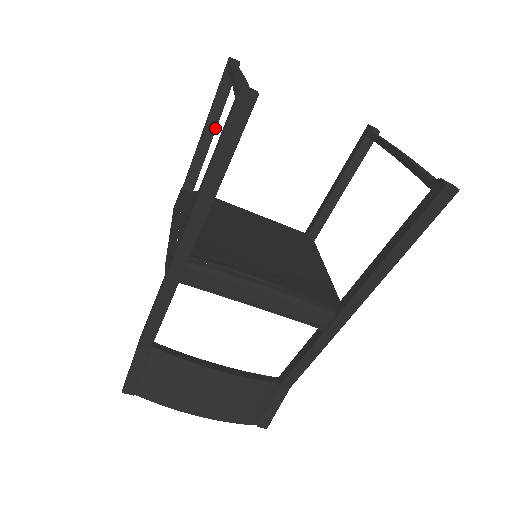
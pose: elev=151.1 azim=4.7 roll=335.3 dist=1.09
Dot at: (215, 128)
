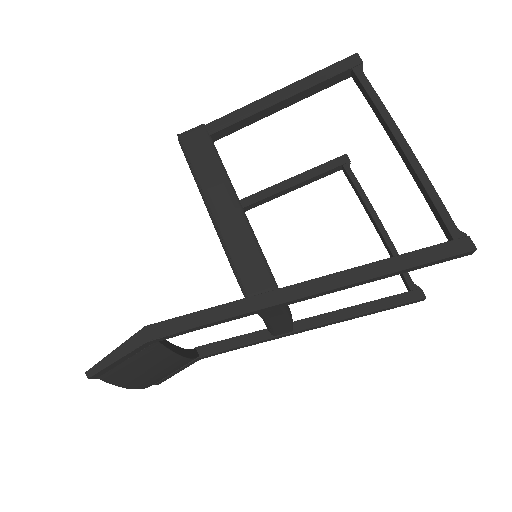
Dot at: (291, 104)
